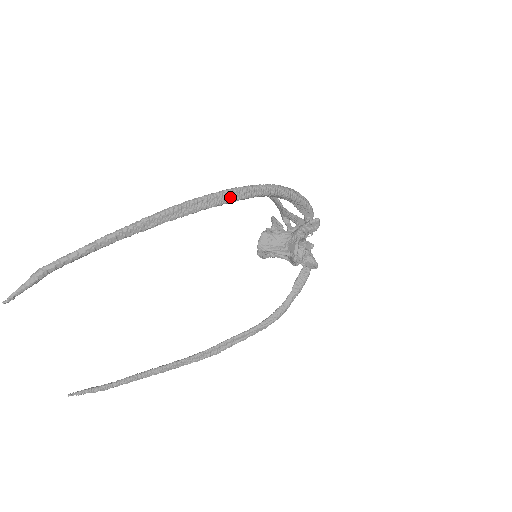
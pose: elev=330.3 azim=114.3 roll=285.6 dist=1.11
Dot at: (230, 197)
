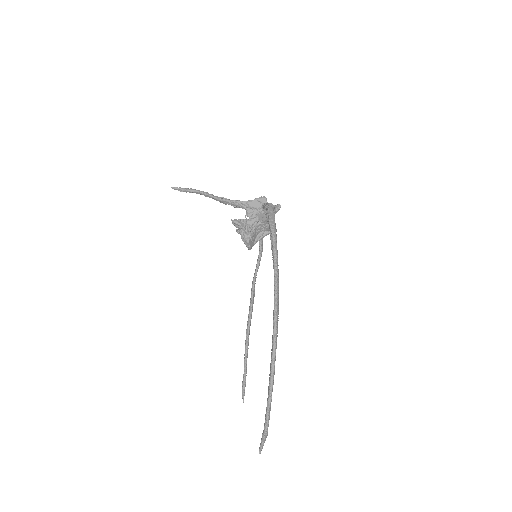
Dot at: (278, 290)
